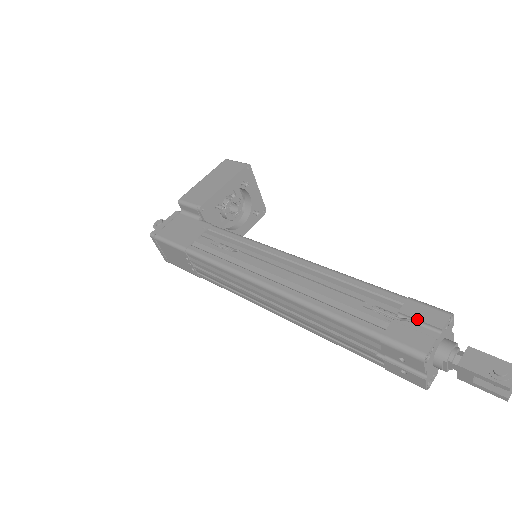
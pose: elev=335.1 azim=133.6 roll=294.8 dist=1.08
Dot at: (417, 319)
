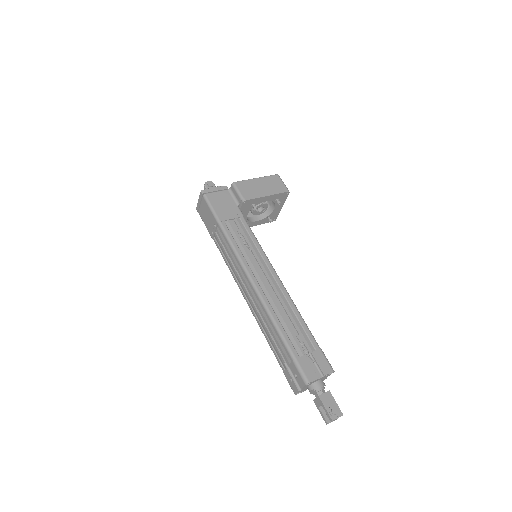
Dot at: (317, 362)
